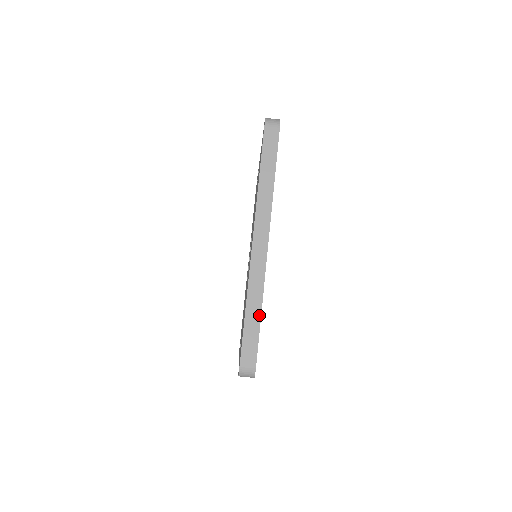
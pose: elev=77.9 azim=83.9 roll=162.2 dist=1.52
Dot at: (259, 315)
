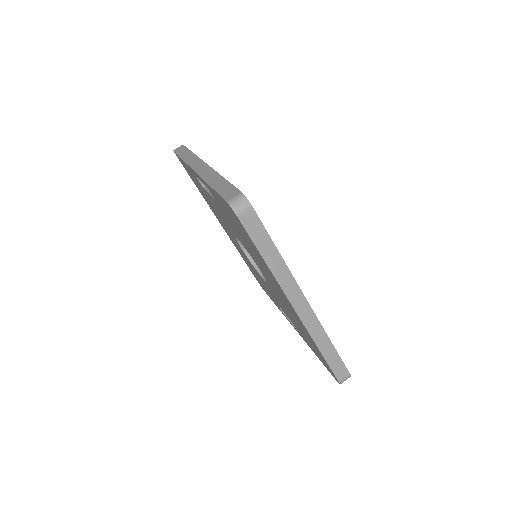
Dot at: (333, 348)
